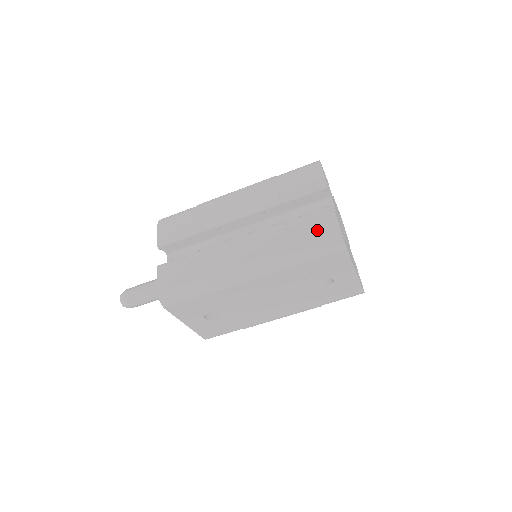
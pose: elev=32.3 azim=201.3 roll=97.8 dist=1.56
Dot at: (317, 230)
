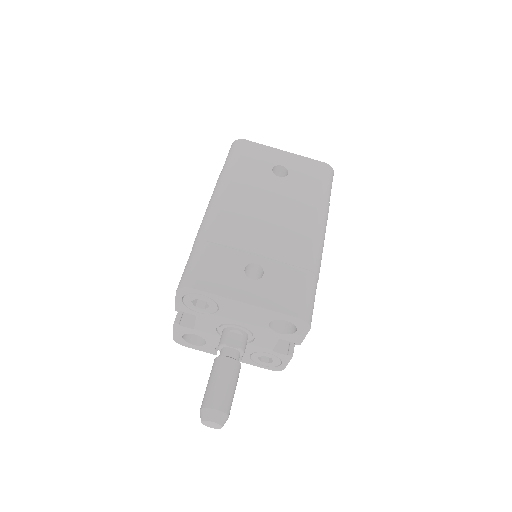
Dot at: occluded
